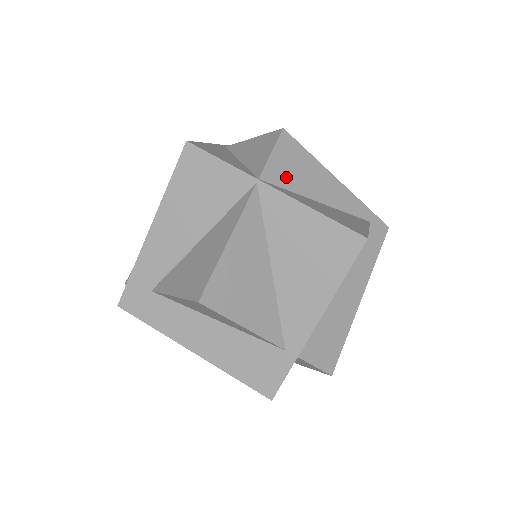
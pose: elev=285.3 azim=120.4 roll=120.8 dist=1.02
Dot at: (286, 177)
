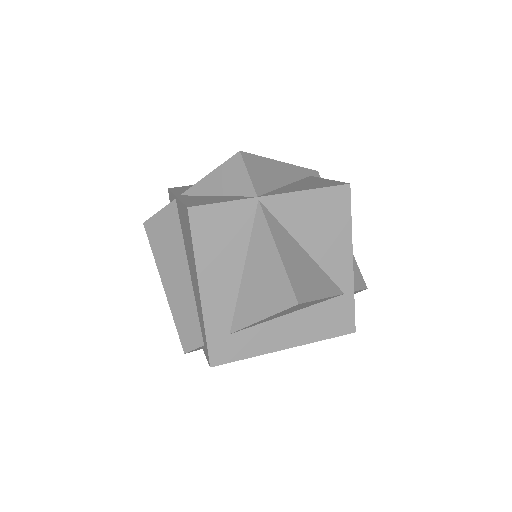
Dot at: (265, 183)
